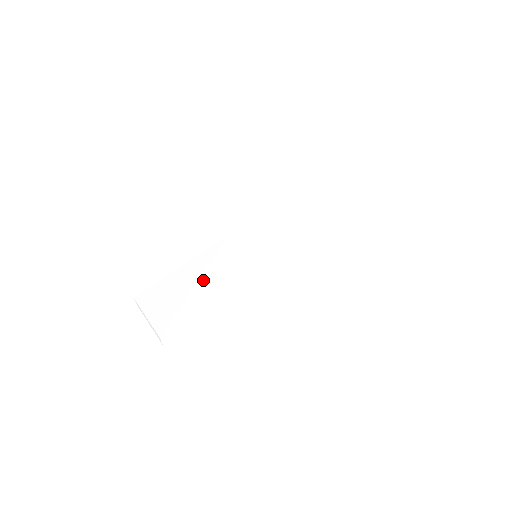
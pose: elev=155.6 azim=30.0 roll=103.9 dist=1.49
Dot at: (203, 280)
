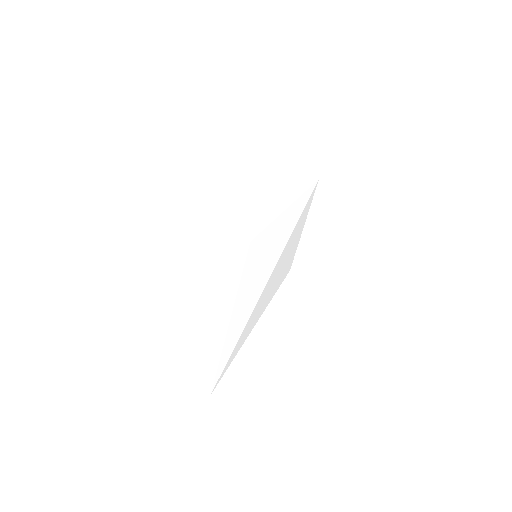
Dot at: occluded
